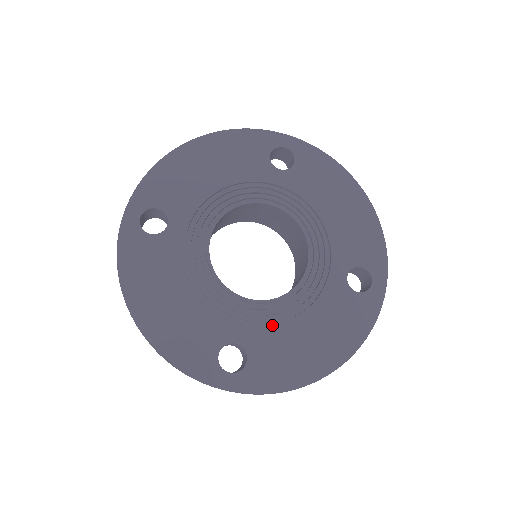
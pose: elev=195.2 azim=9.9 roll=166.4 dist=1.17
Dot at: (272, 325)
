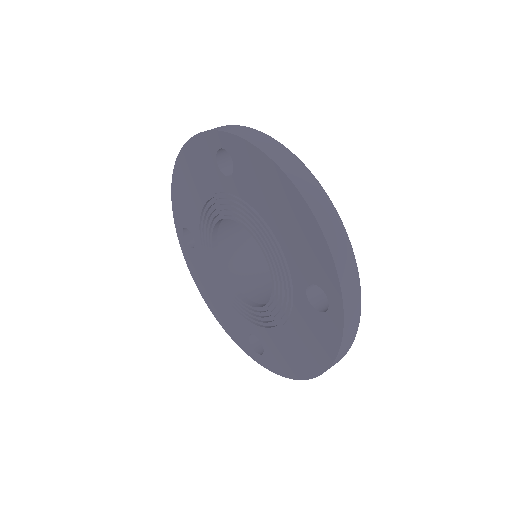
Dot at: (266, 328)
